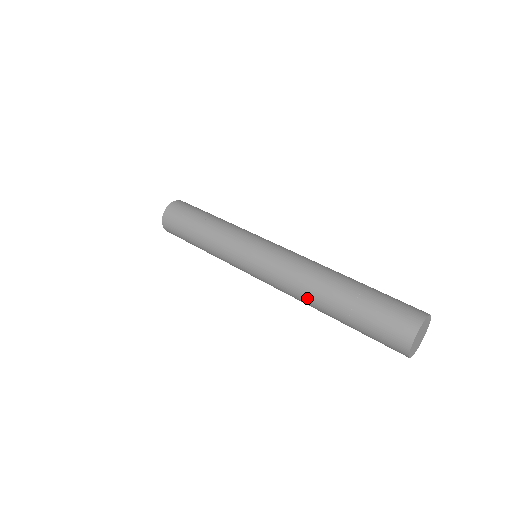
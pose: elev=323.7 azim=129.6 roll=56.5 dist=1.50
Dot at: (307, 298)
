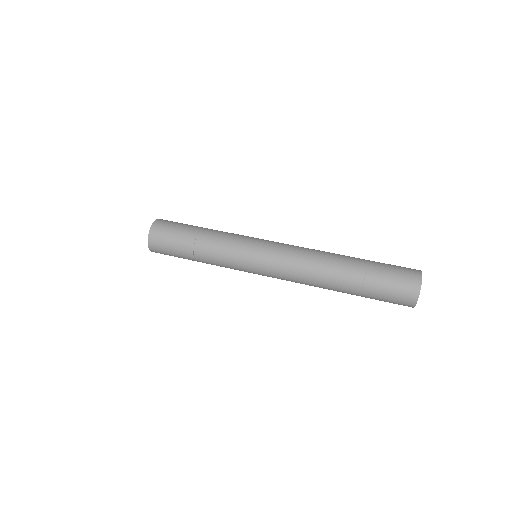
Dot at: (323, 268)
